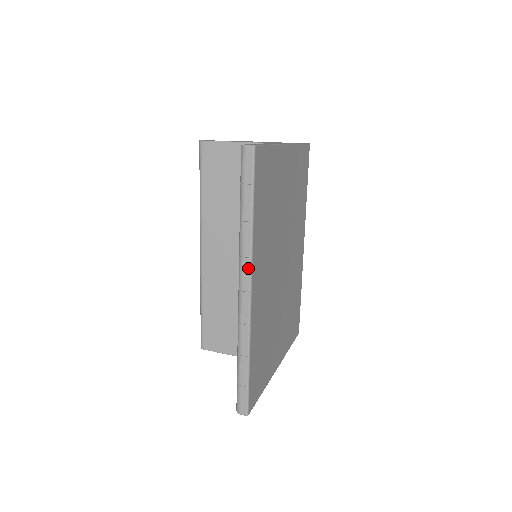
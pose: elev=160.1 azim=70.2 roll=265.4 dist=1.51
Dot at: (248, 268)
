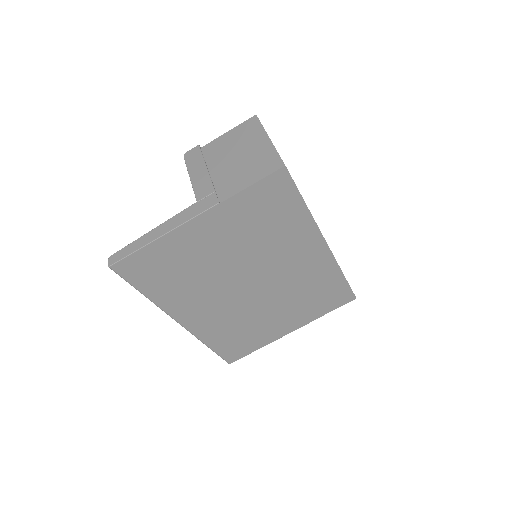
Dot at: (168, 314)
